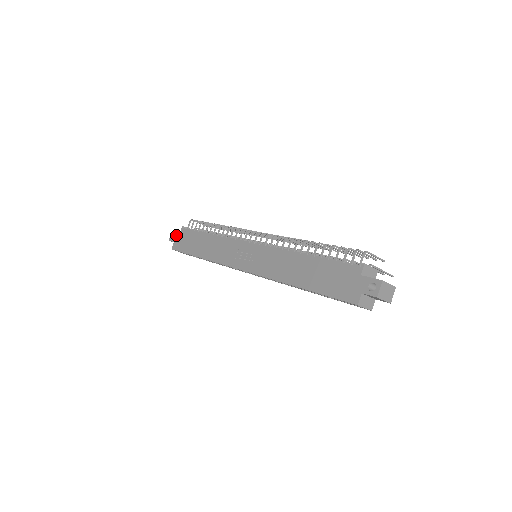
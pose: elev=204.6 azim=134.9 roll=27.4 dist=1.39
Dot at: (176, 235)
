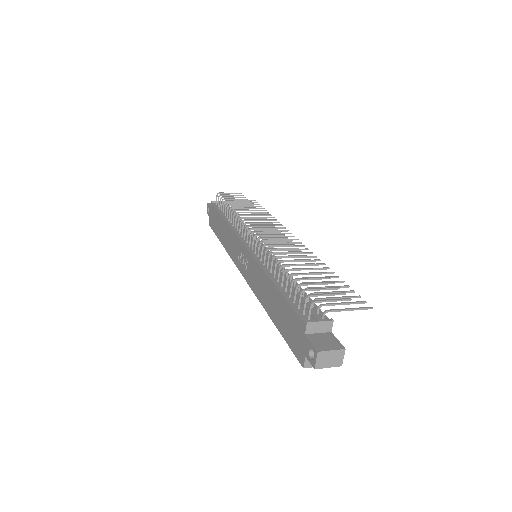
Dot at: (209, 210)
